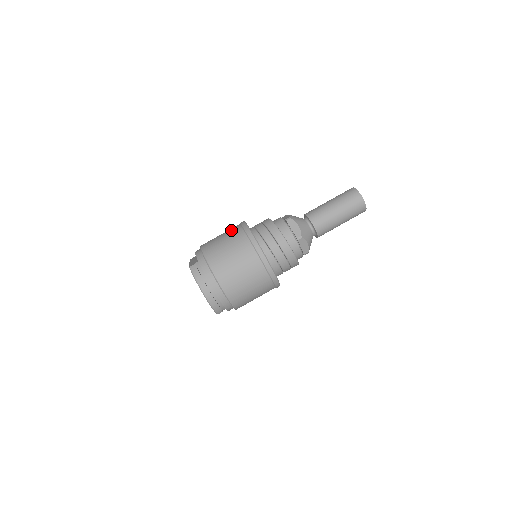
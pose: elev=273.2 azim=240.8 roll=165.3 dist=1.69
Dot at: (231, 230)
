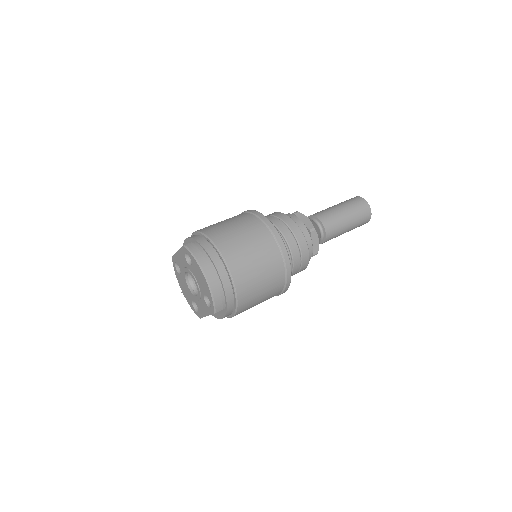
Dot at: (232, 217)
